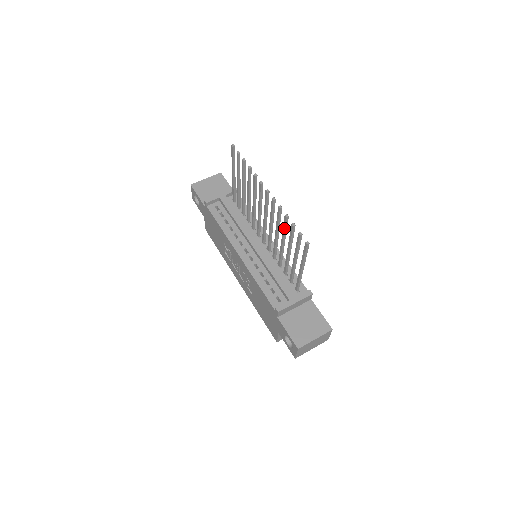
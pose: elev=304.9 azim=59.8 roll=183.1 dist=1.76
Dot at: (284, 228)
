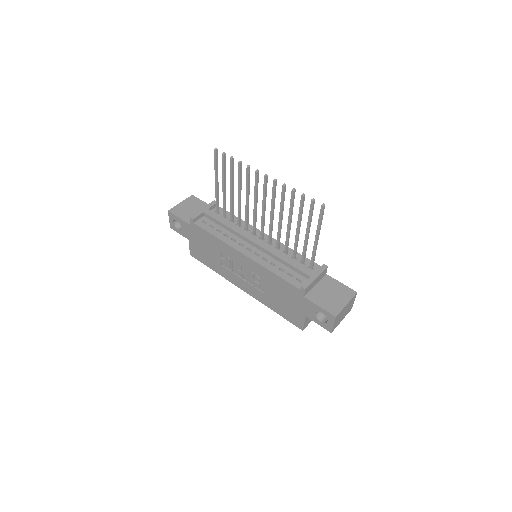
Dot at: (291, 205)
